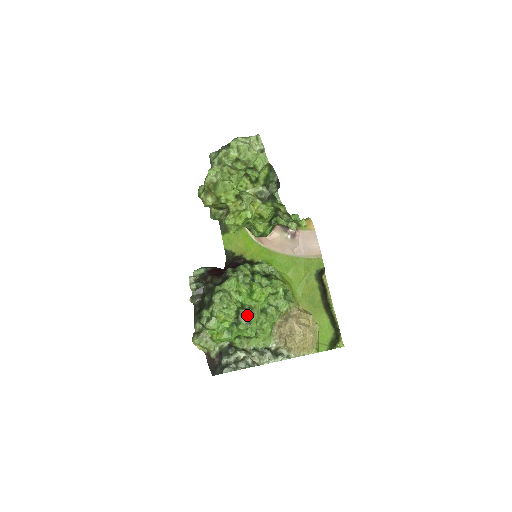
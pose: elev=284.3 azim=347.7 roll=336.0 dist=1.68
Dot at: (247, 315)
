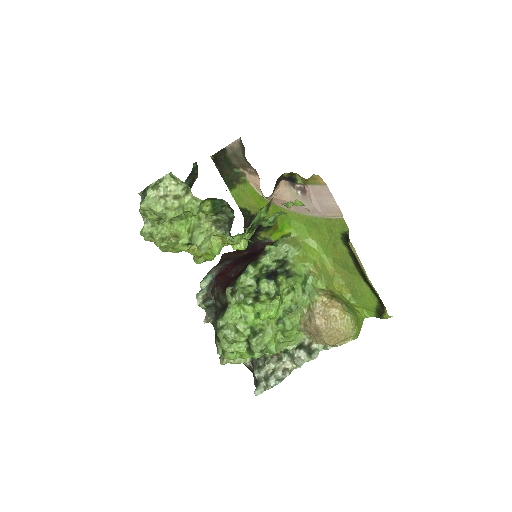
Dot at: (259, 342)
